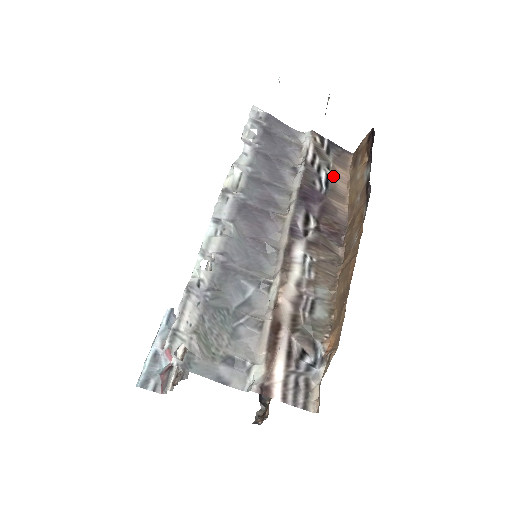
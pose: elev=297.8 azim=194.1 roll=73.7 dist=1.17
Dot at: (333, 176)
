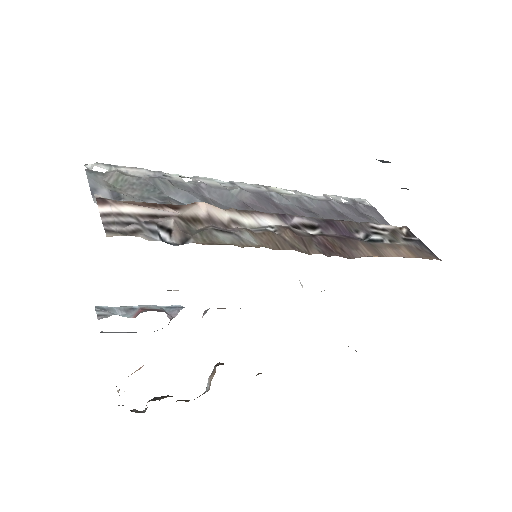
Dot at: (389, 245)
